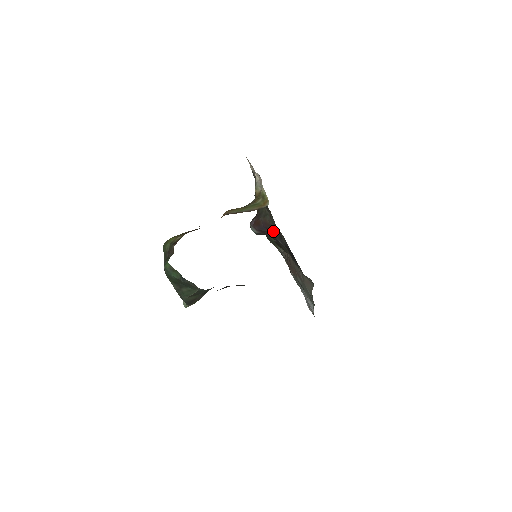
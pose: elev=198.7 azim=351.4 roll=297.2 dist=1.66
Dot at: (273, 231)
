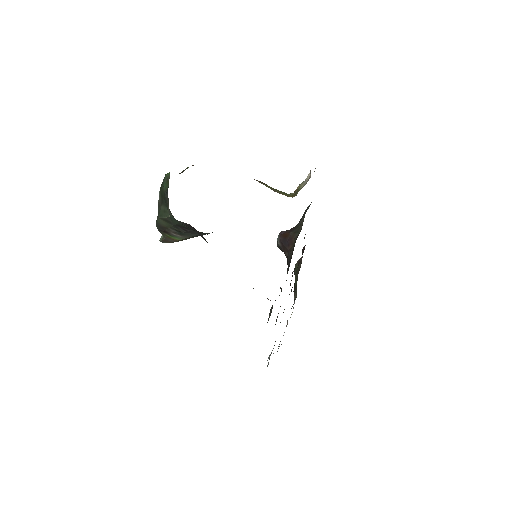
Dot at: (291, 251)
